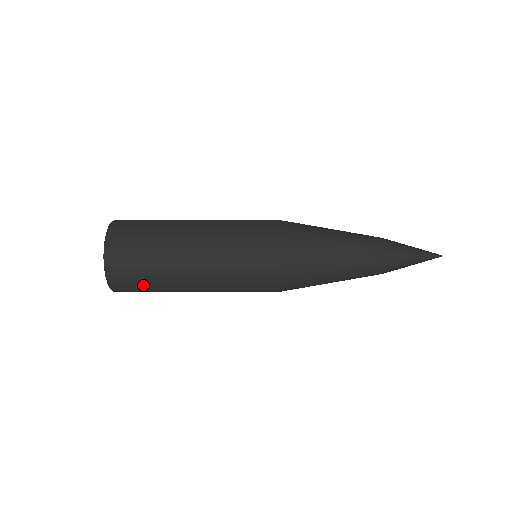
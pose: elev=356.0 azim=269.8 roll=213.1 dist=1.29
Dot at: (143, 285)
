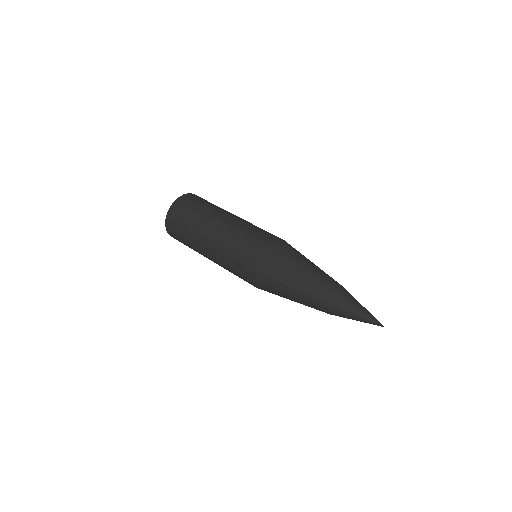
Dot at: occluded
